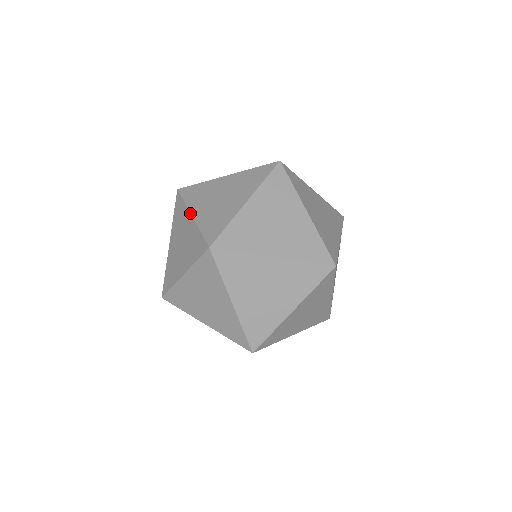
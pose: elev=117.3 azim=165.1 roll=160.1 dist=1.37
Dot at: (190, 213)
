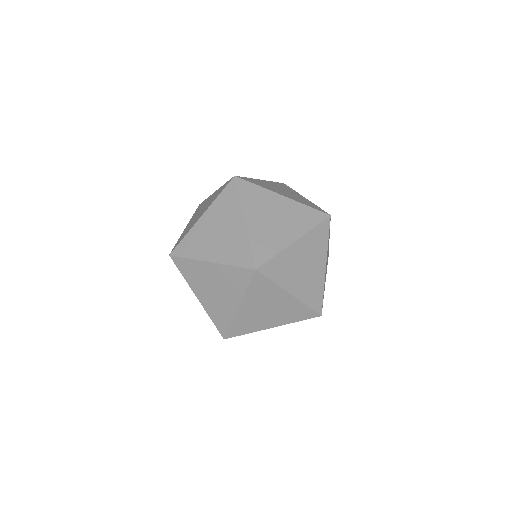
Dot at: occluded
